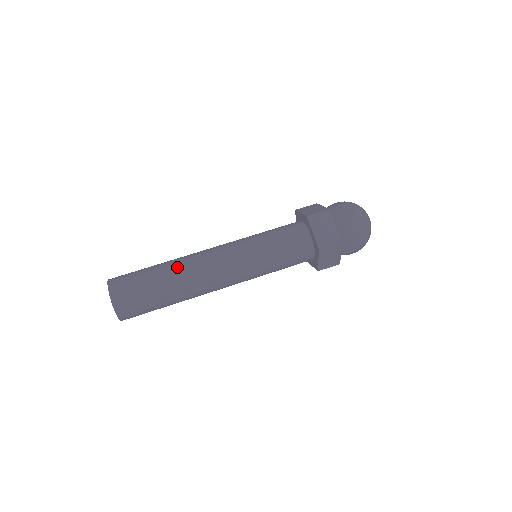
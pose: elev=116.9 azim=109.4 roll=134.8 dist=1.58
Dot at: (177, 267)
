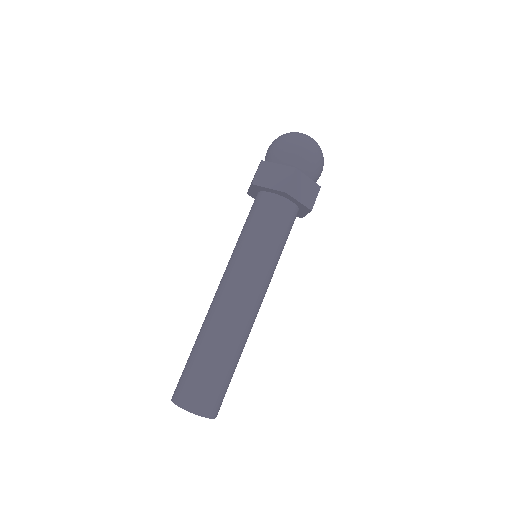
Dot at: (205, 330)
